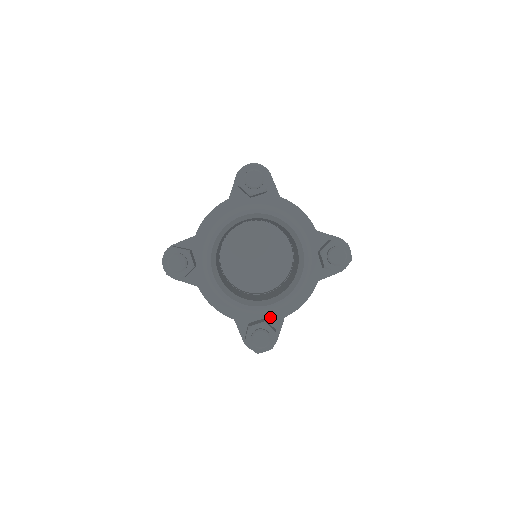
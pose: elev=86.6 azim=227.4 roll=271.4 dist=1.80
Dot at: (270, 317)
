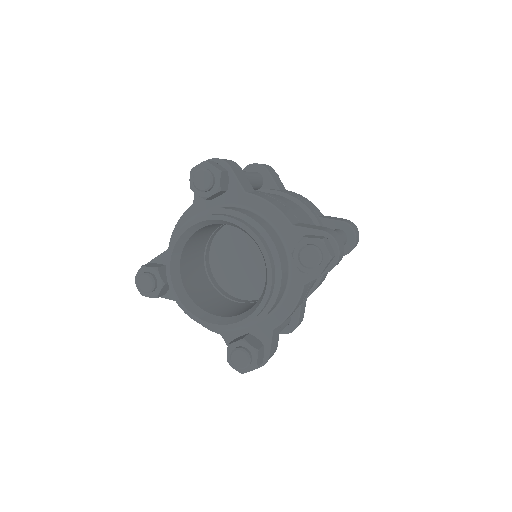
Dot at: (257, 330)
